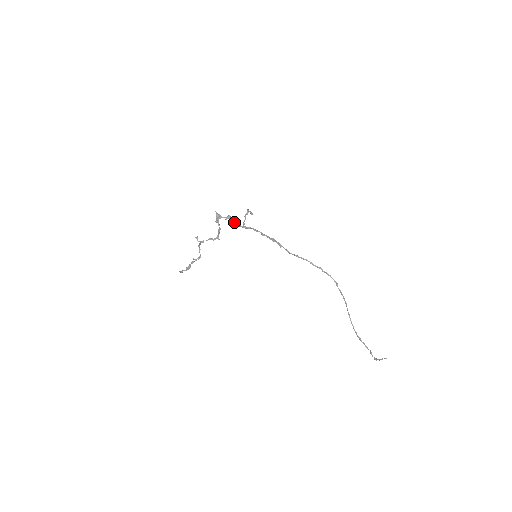
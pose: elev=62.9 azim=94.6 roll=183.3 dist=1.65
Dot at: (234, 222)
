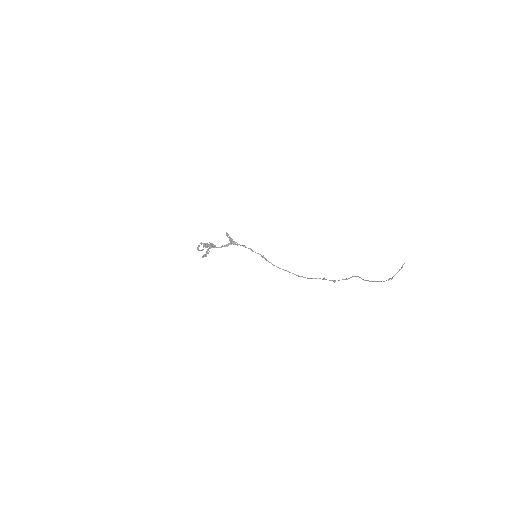
Dot at: (221, 247)
